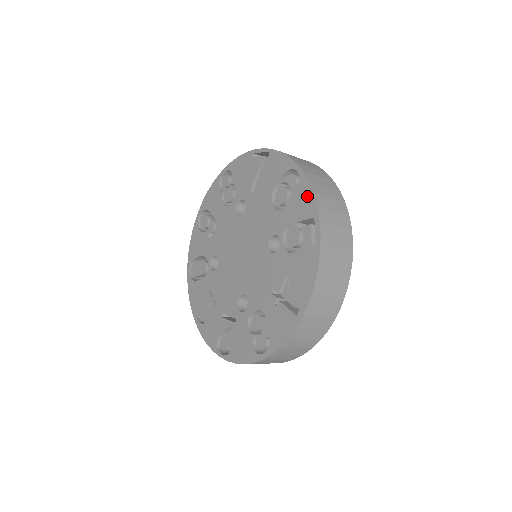
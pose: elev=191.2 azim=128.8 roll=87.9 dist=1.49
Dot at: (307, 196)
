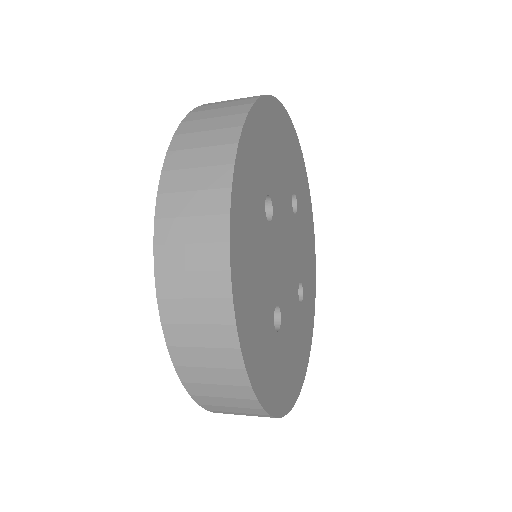
Dot at: occluded
